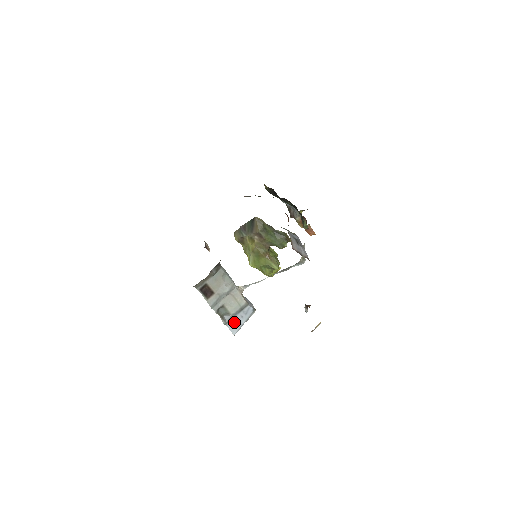
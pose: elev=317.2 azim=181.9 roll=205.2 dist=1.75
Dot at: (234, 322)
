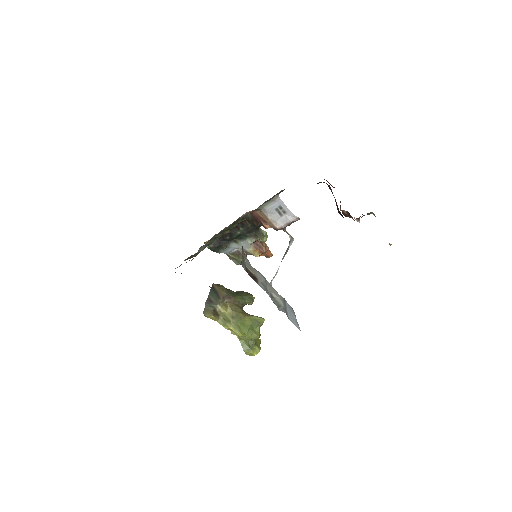
Dot at: (290, 317)
